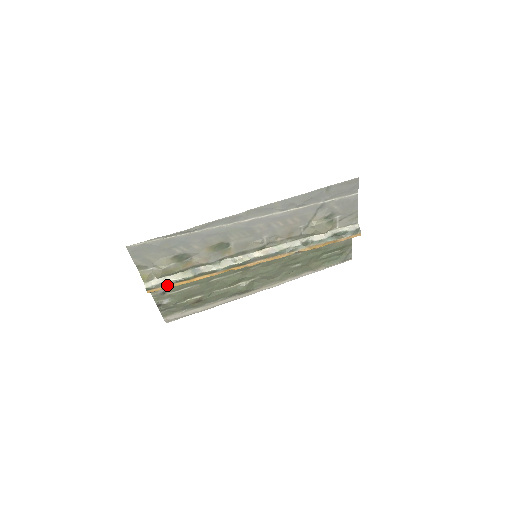
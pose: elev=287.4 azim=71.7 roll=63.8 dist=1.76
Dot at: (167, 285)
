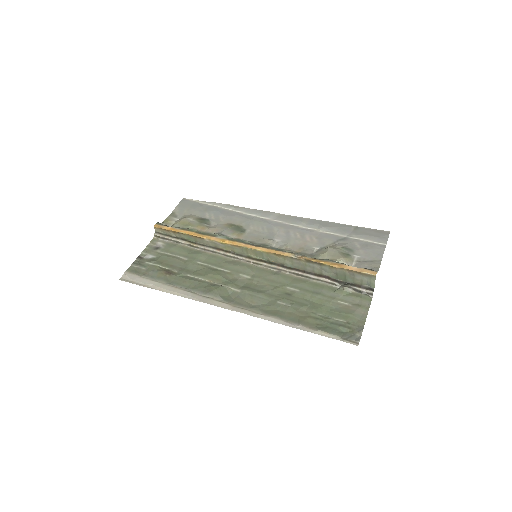
Dot at: (172, 228)
